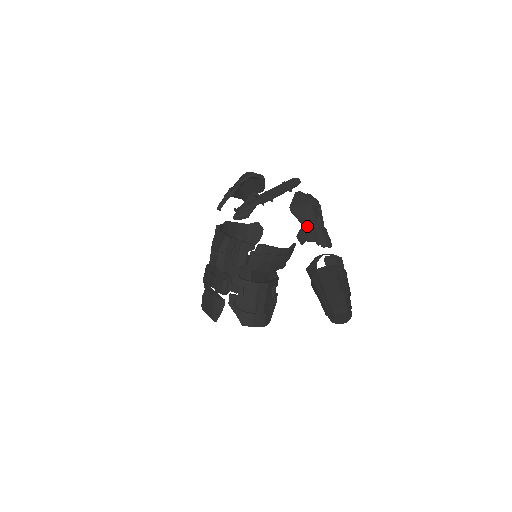
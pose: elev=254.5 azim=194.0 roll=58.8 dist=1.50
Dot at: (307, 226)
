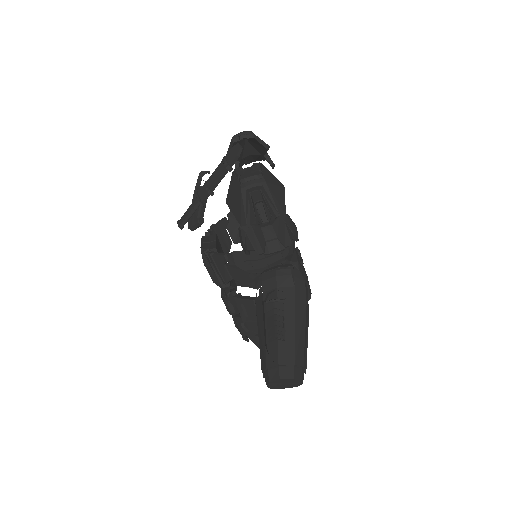
Dot at: (242, 227)
